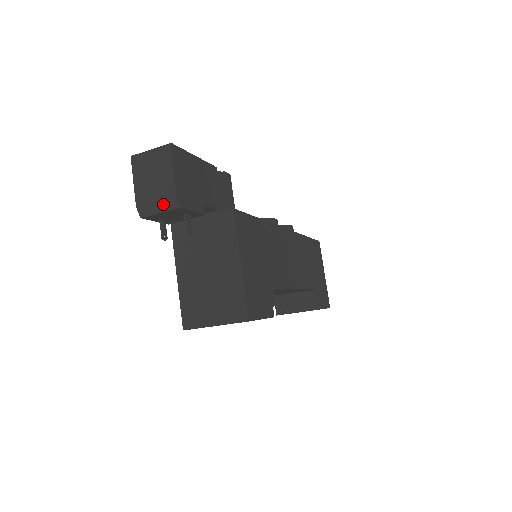
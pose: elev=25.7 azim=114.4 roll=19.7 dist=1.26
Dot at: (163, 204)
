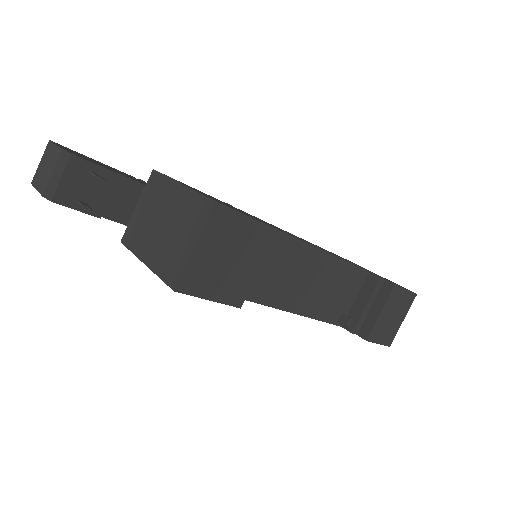
Dot at: (59, 168)
